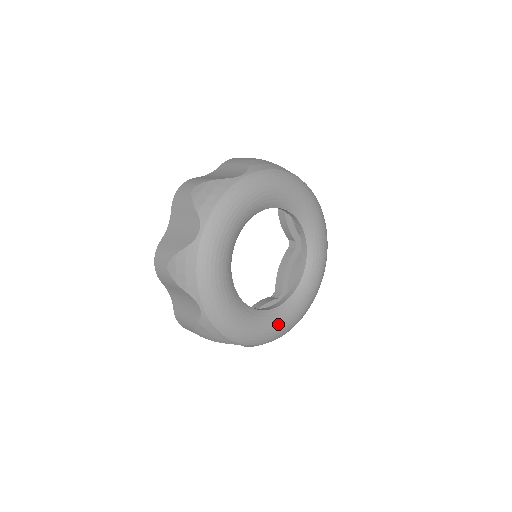
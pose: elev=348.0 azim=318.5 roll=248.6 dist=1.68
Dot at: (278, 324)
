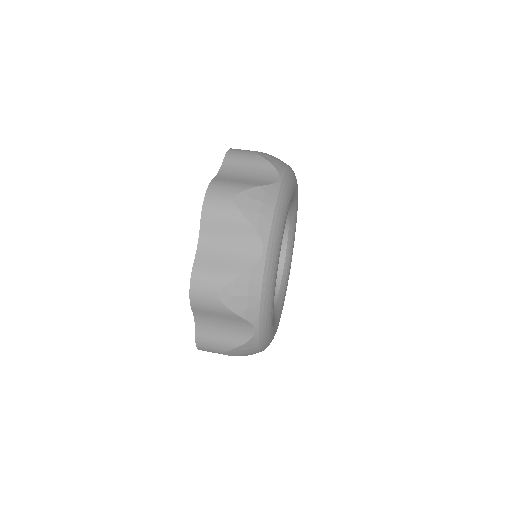
Dot at: occluded
